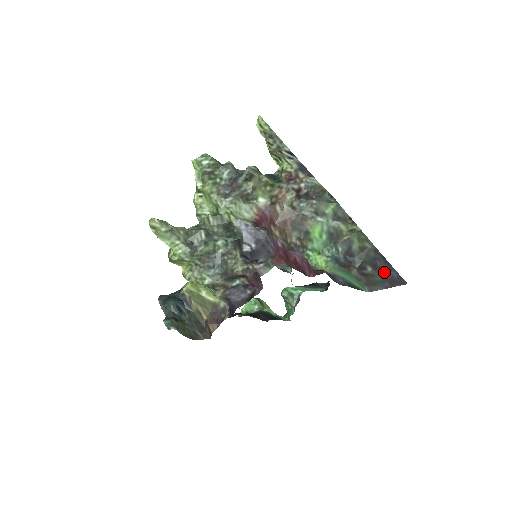
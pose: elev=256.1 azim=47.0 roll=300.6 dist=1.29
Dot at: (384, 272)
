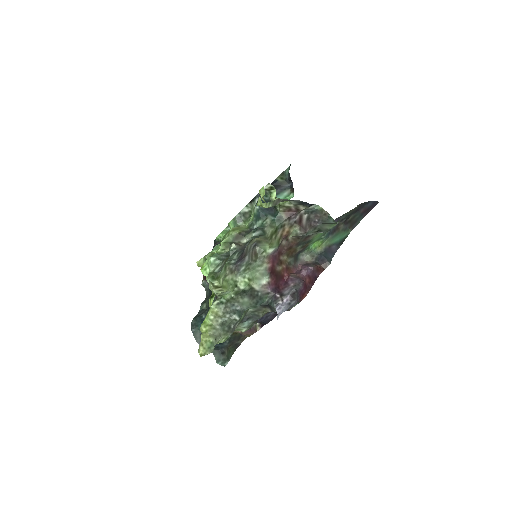
Dot at: (363, 208)
